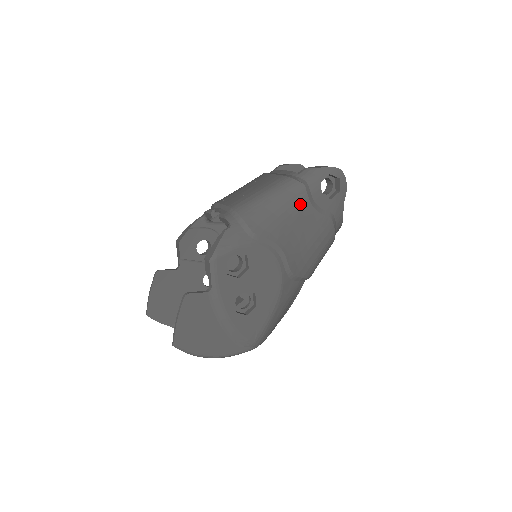
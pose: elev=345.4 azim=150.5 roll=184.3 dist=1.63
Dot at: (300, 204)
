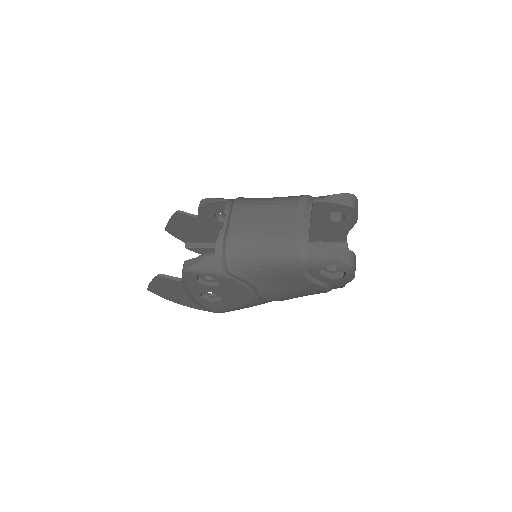
Dot at: (290, 271)
